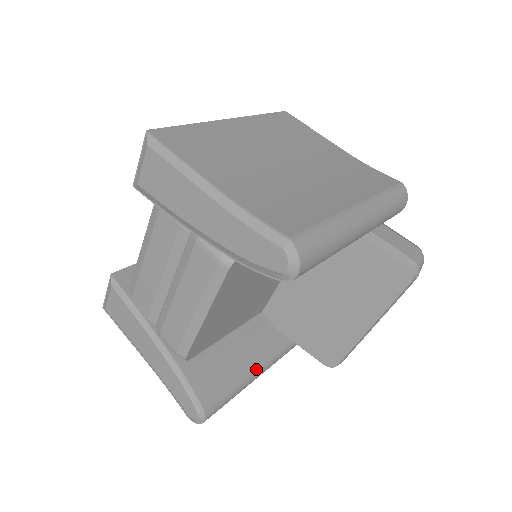
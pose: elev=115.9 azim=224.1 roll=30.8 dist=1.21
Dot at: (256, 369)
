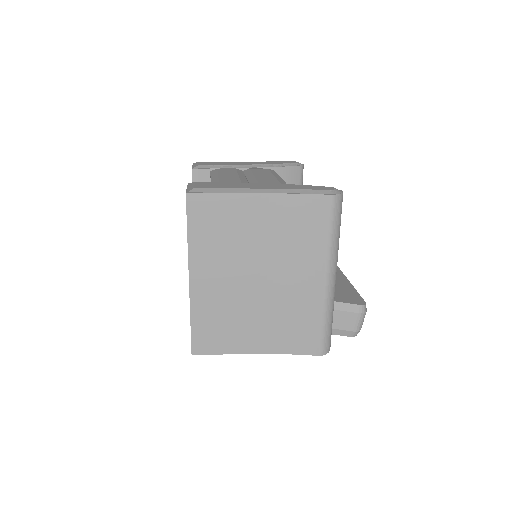
Dot at: occluded
